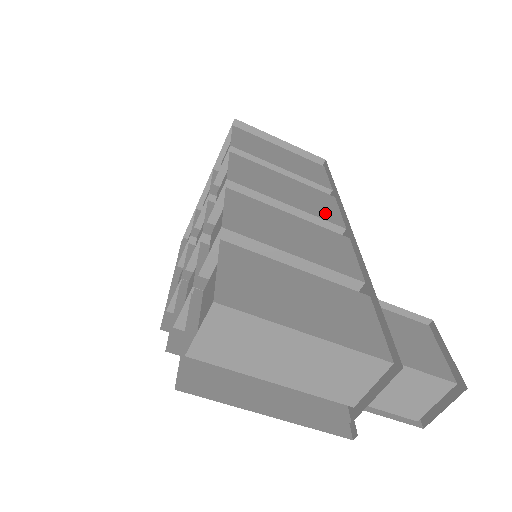
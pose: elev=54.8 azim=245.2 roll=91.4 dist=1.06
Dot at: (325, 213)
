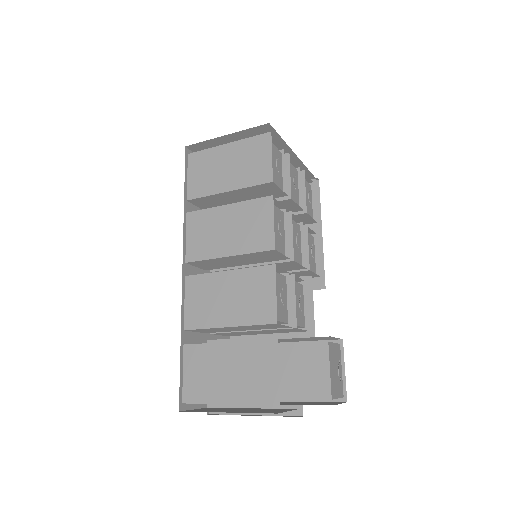
Dot at: (258, 240)
